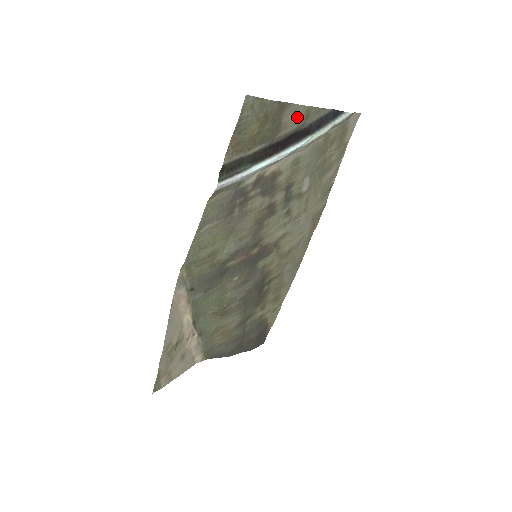
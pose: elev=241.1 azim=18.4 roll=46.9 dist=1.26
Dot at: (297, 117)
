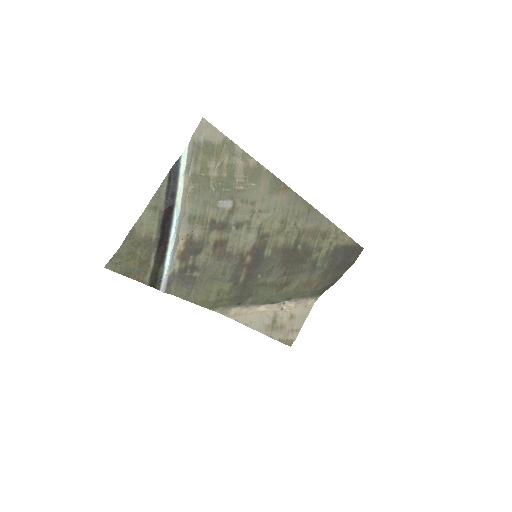
Dot at: (149, 221)
